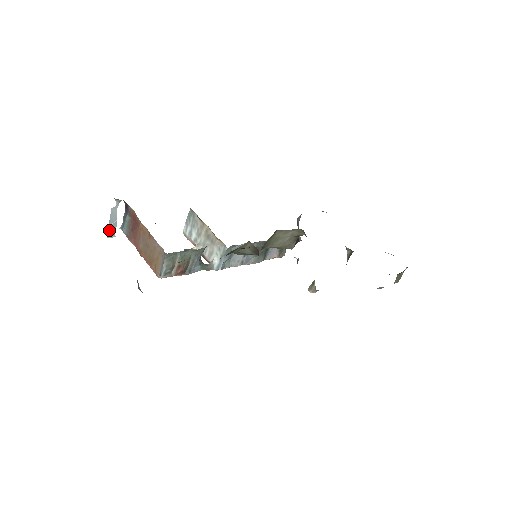
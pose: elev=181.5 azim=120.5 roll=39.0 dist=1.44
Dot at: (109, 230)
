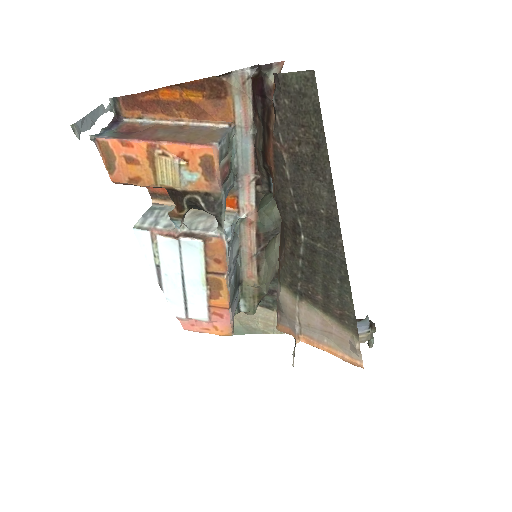
Dot at: (82, 120)
